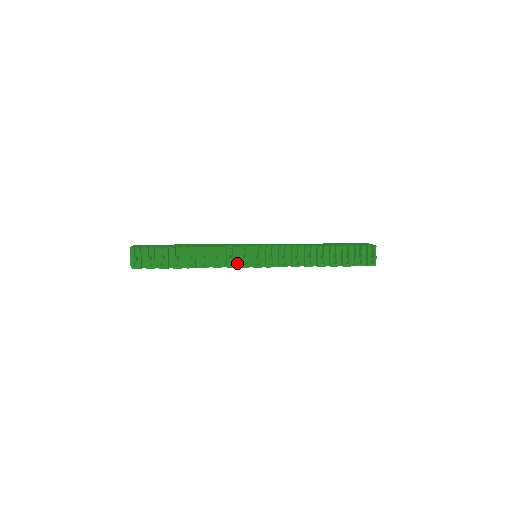
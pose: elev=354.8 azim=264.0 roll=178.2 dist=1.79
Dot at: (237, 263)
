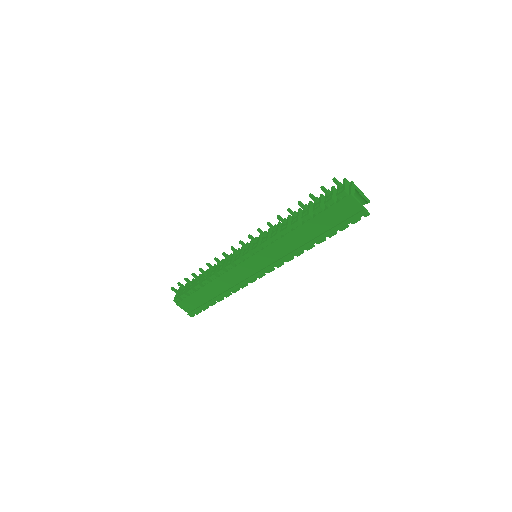
Dot at: occluded
